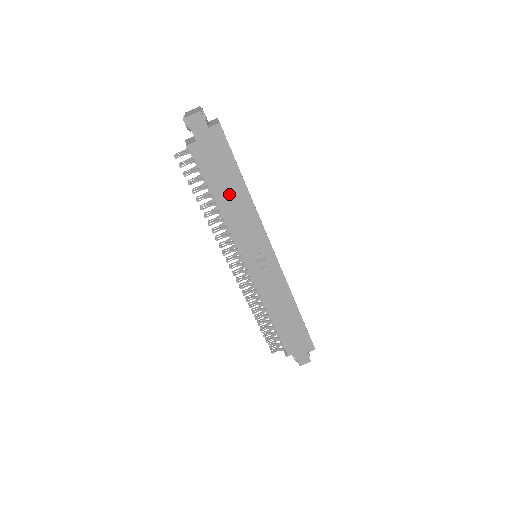
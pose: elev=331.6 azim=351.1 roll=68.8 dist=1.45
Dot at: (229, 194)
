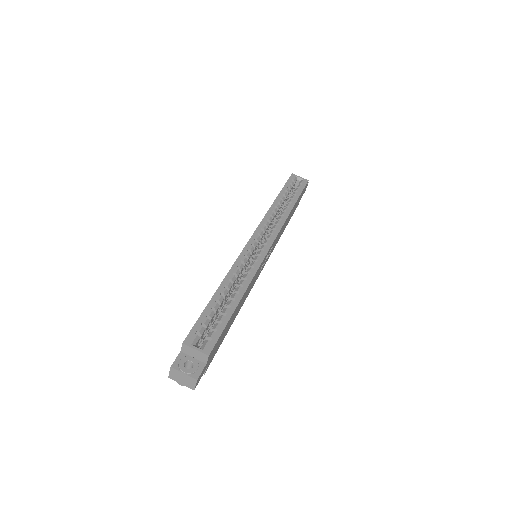
Dot at: (236, 313)
